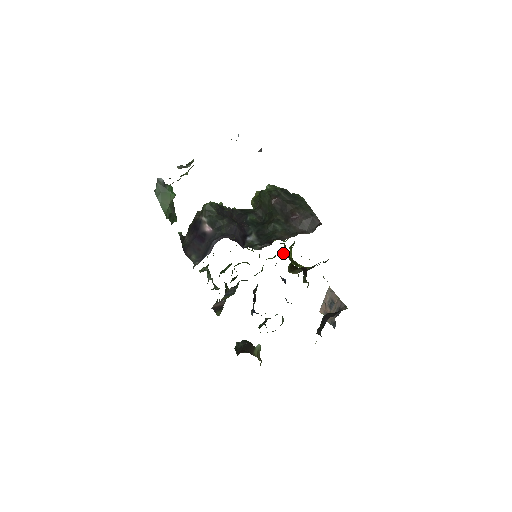
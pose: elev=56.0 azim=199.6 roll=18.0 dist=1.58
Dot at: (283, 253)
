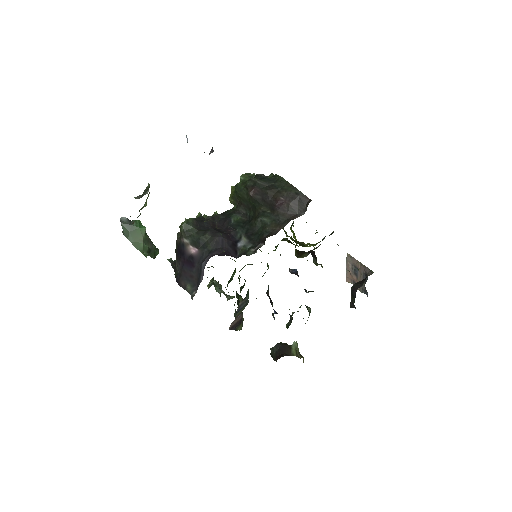
Dot at: (284, 240)
